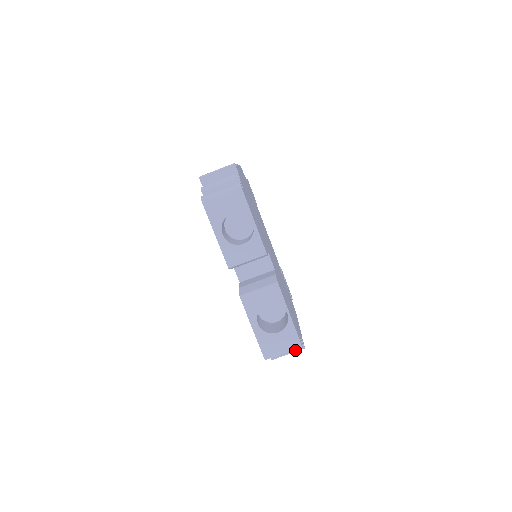
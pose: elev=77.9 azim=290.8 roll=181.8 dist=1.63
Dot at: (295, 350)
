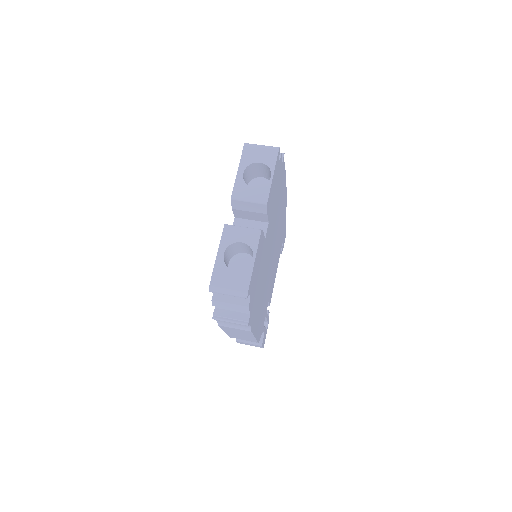
Dot at: (238, 321)
